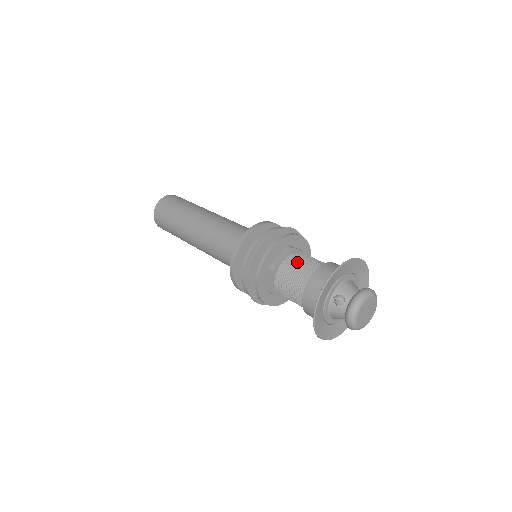
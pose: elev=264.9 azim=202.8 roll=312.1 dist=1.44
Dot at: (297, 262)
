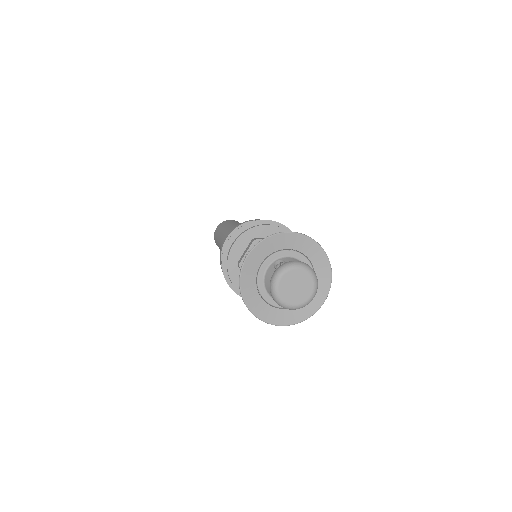
Dot at: occluded
